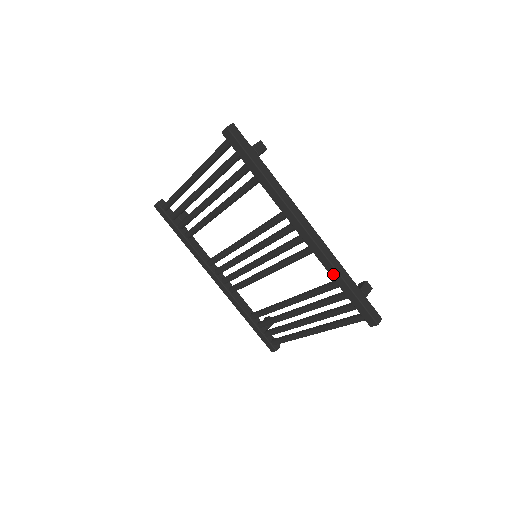
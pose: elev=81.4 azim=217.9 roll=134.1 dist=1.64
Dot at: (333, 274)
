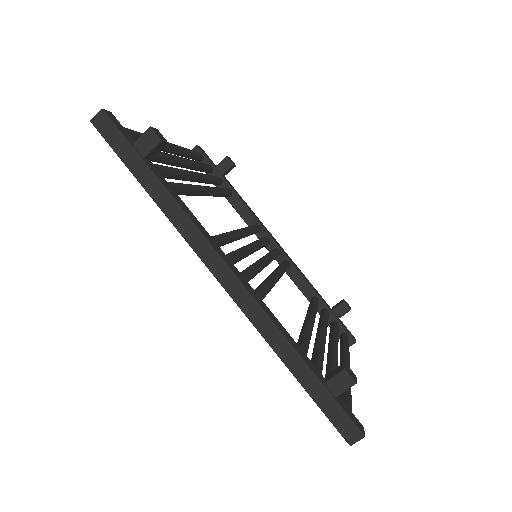
Dot at: occluded
